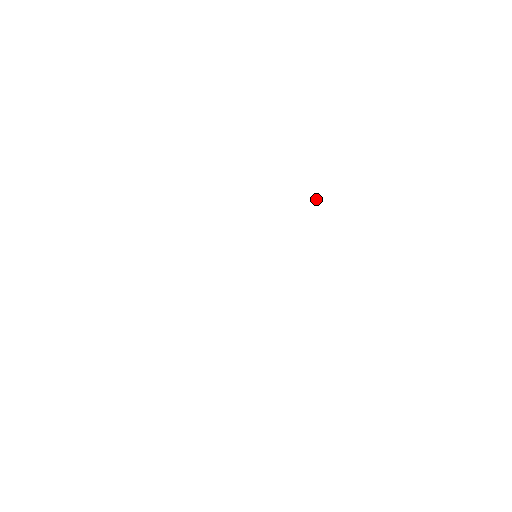
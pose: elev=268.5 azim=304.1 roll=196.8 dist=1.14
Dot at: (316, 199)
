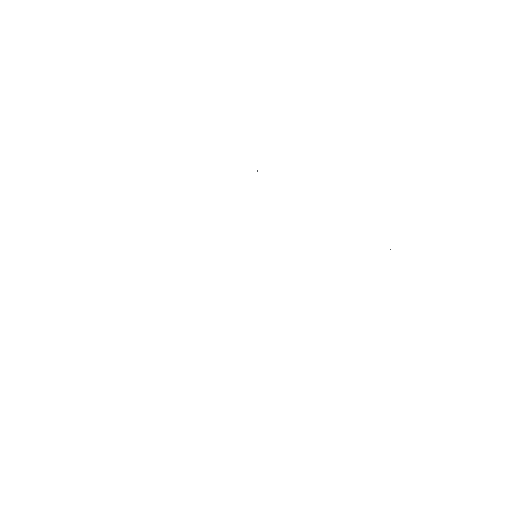
Dot at: (257, 171)
